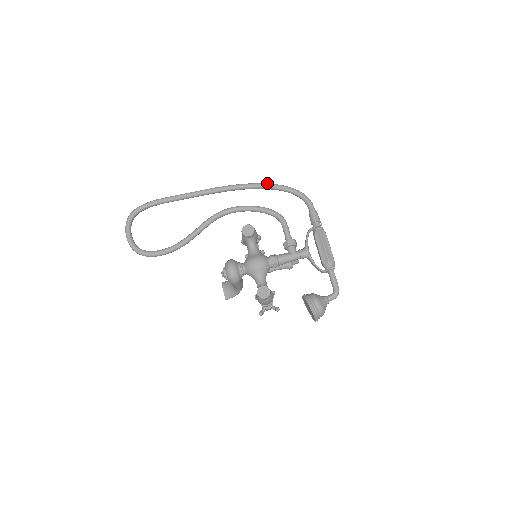
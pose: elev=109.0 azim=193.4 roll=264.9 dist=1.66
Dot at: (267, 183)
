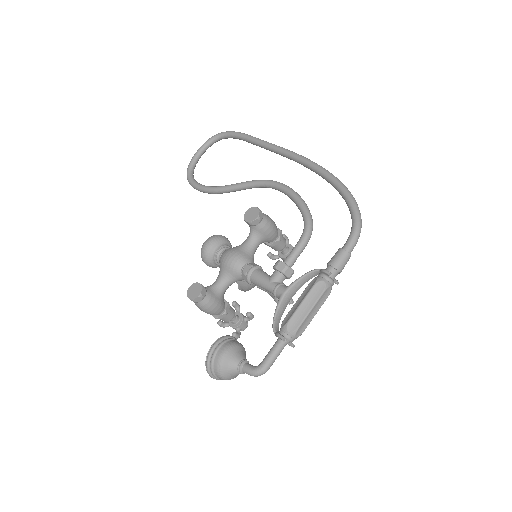
Dot at: (338, 179)
